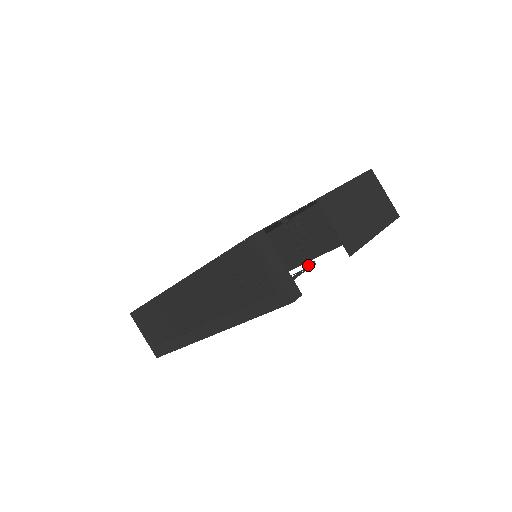
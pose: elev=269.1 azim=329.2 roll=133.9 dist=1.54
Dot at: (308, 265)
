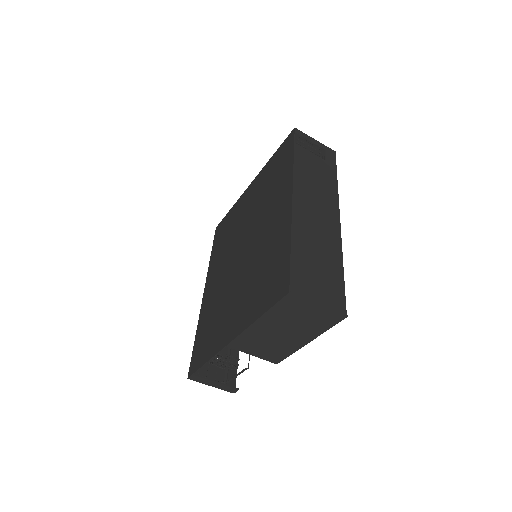
Dot at: (242, 371)
